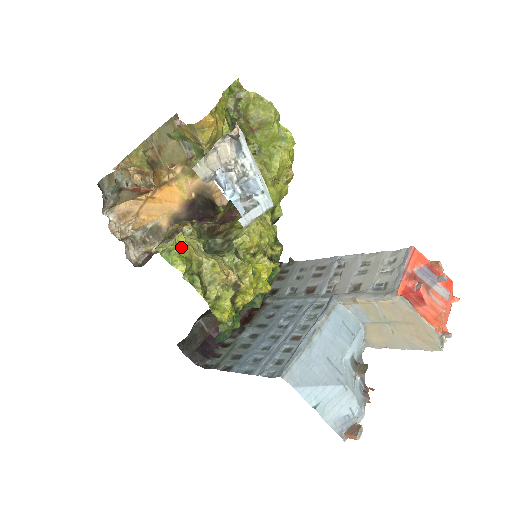
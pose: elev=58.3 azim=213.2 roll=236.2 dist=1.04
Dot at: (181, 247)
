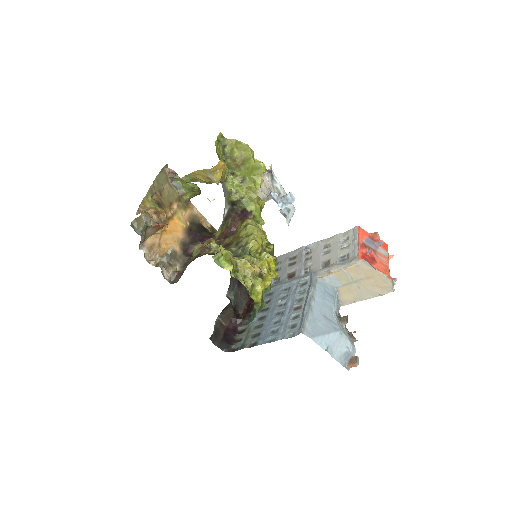
Dot at: (224, 255)
